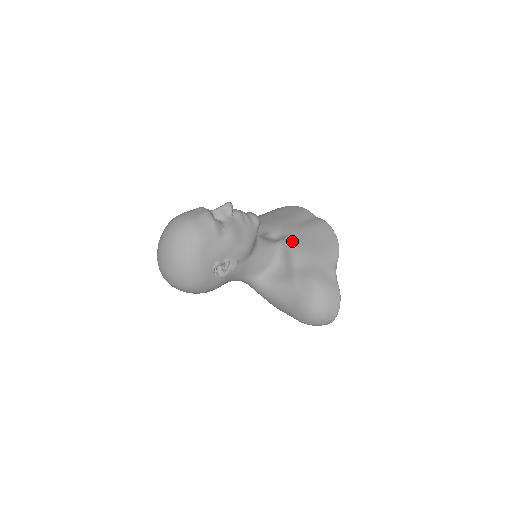
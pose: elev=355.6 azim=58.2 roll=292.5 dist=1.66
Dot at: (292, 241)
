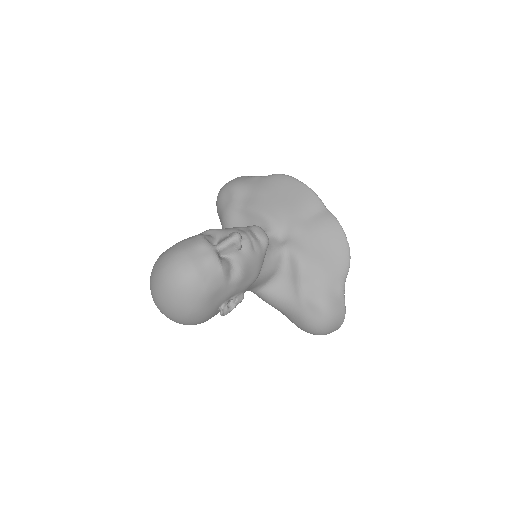
Dot at: (300, 250)
